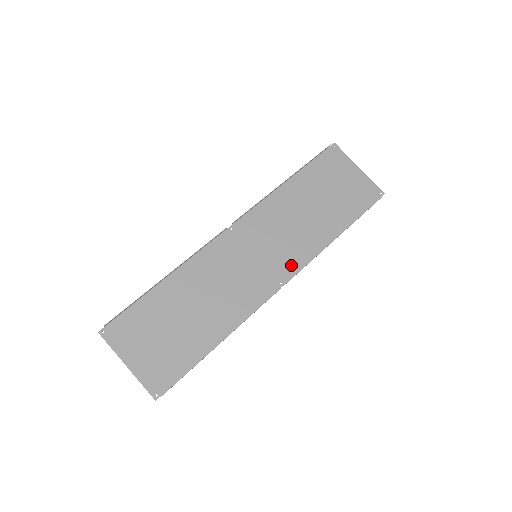
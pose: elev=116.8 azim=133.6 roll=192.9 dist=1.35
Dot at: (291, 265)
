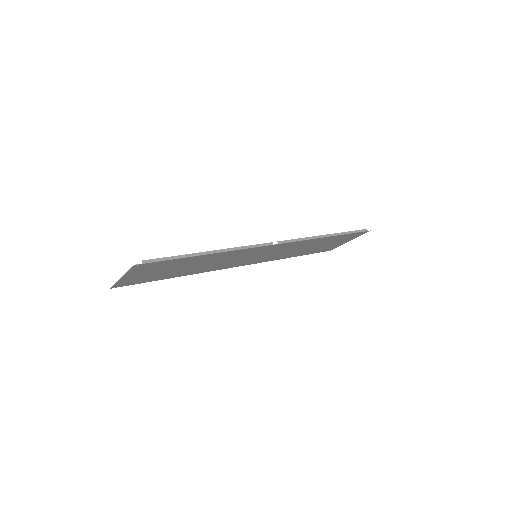
Dot at: (285, 245)
